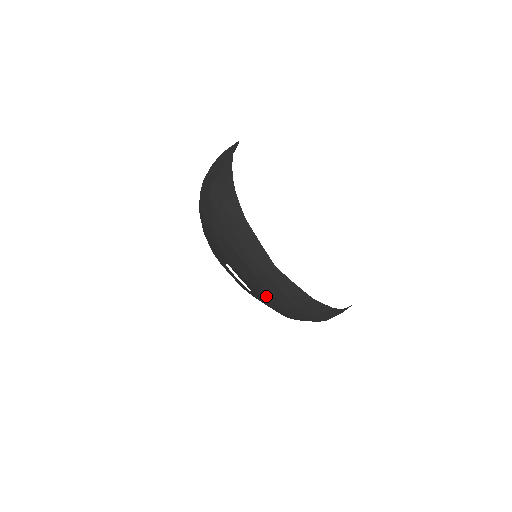
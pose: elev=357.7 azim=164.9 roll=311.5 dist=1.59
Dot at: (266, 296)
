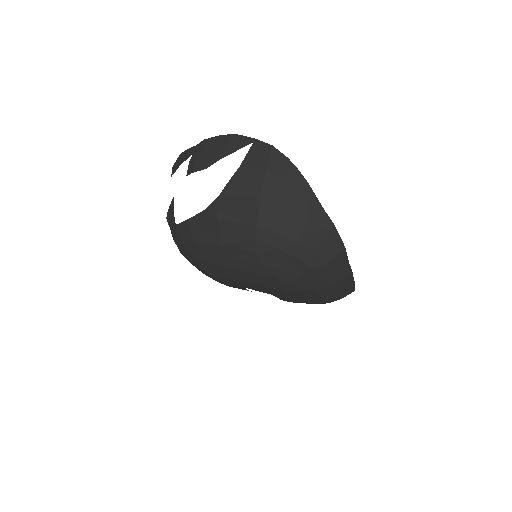
Dot at: occluded
